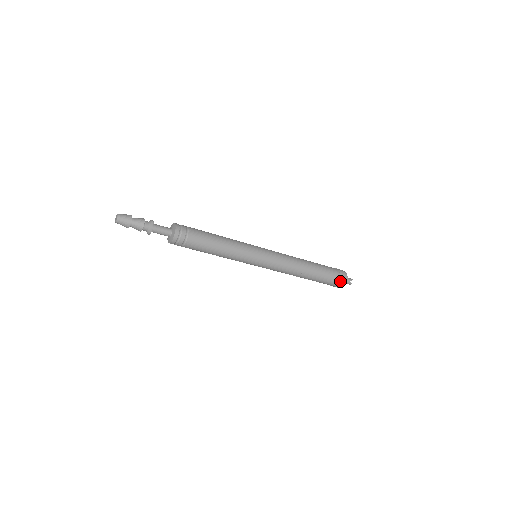
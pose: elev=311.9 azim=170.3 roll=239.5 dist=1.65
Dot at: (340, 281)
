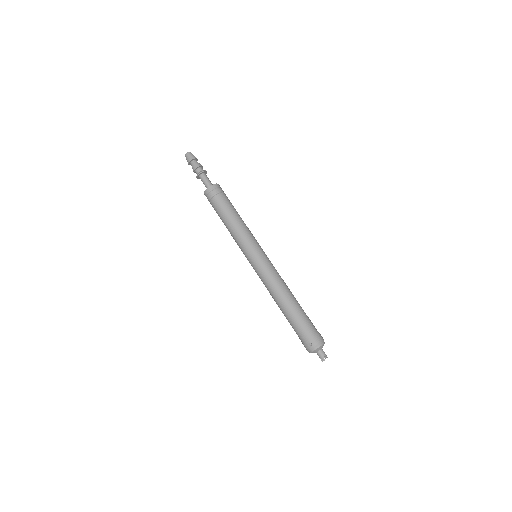
Dot at: (313, 339)
